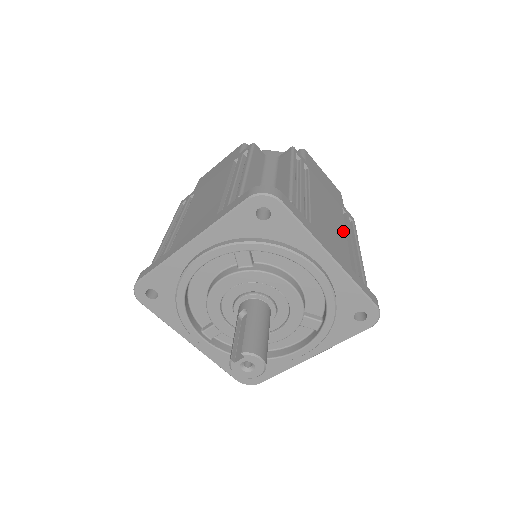
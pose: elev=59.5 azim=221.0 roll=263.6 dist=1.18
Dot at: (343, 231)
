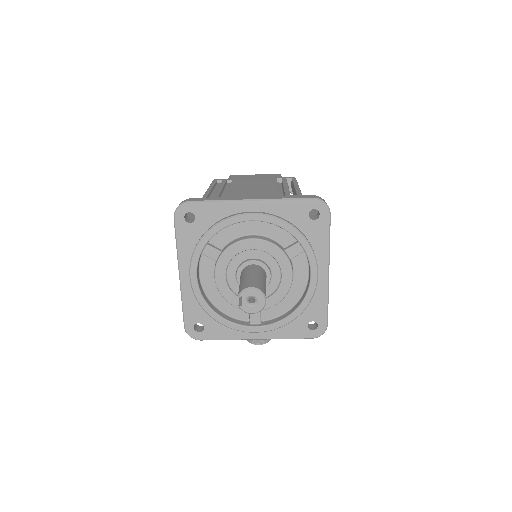
Dot at: (273, 186)
